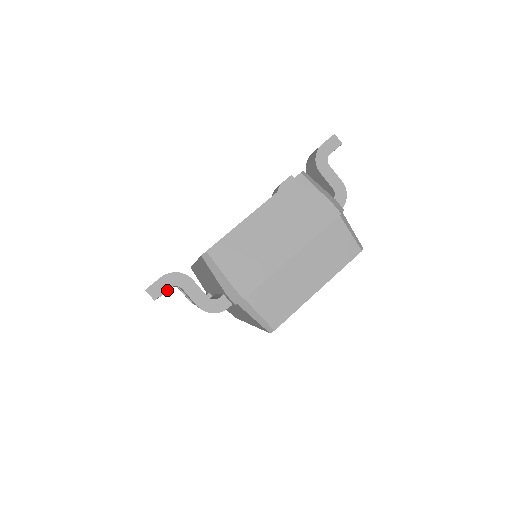
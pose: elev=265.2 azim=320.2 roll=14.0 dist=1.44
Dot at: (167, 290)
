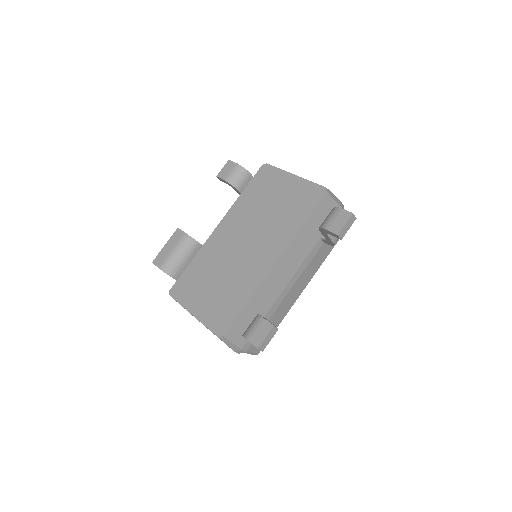
Dot at: (226, 183)
